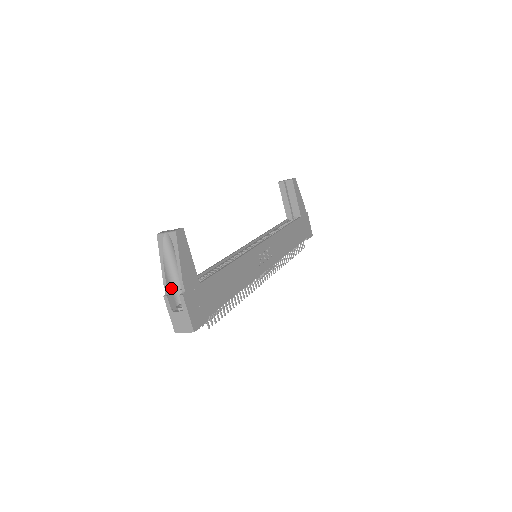
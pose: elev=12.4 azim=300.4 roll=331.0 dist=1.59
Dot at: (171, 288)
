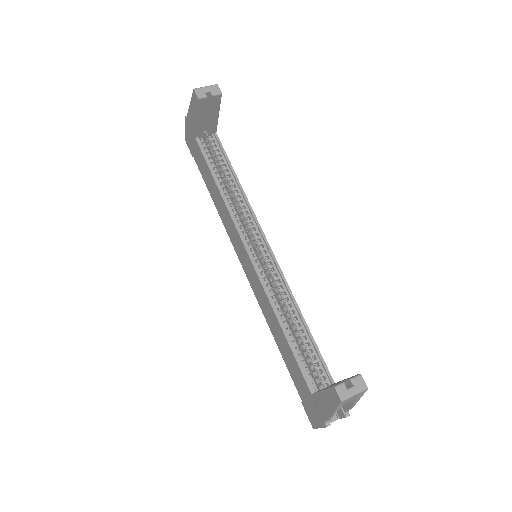
Dot at: occluded
